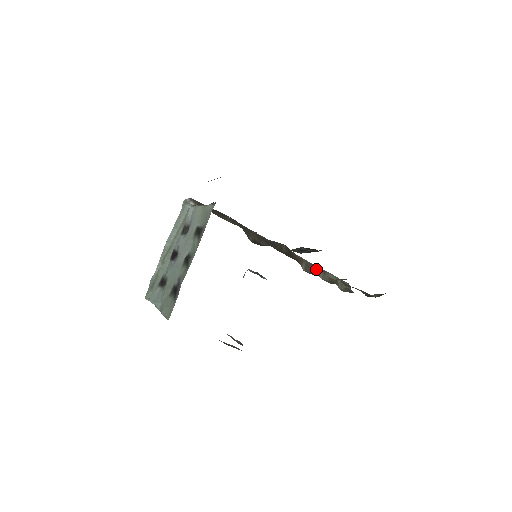
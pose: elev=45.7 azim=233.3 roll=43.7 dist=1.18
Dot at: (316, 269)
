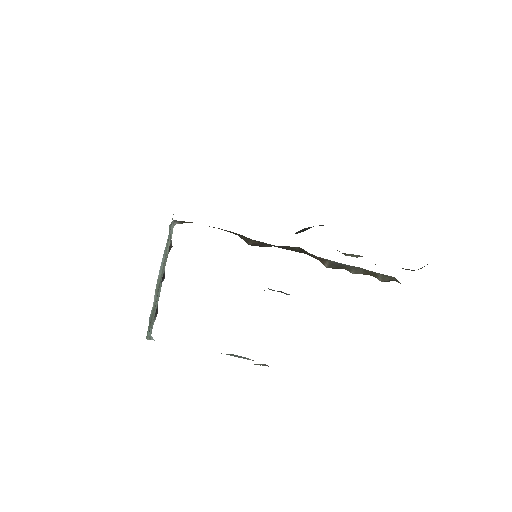
Dot at: (345, 266)
